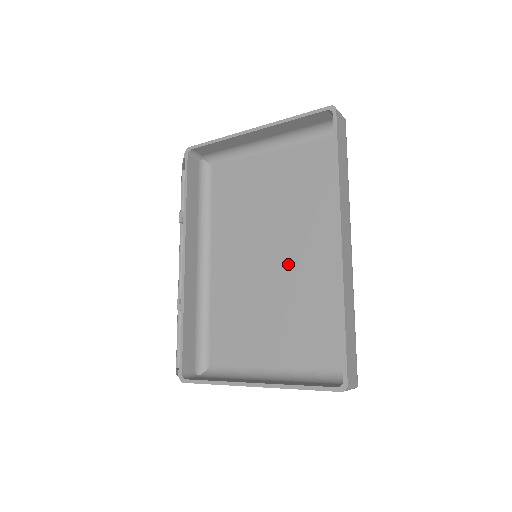
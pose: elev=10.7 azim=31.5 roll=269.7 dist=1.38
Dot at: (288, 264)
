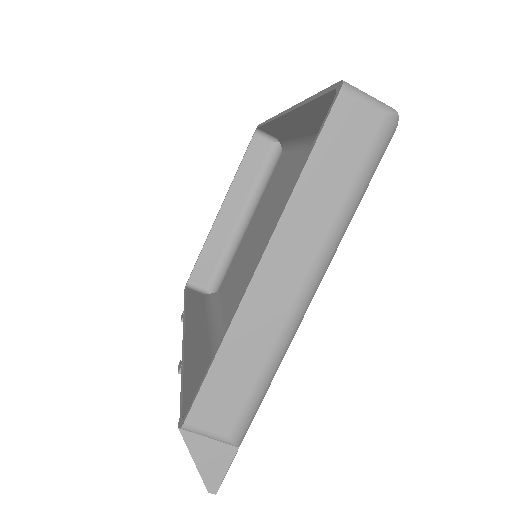
Dot at: occluded
